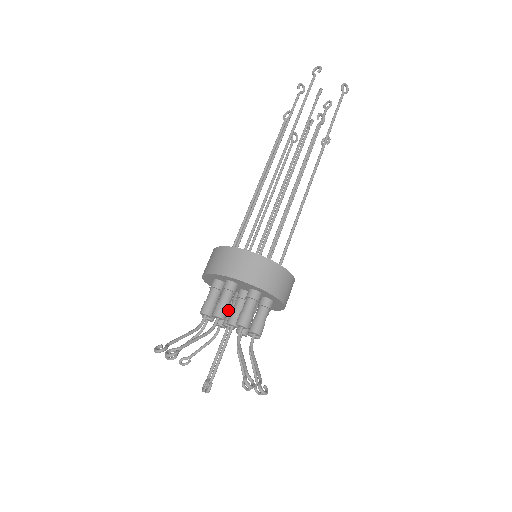
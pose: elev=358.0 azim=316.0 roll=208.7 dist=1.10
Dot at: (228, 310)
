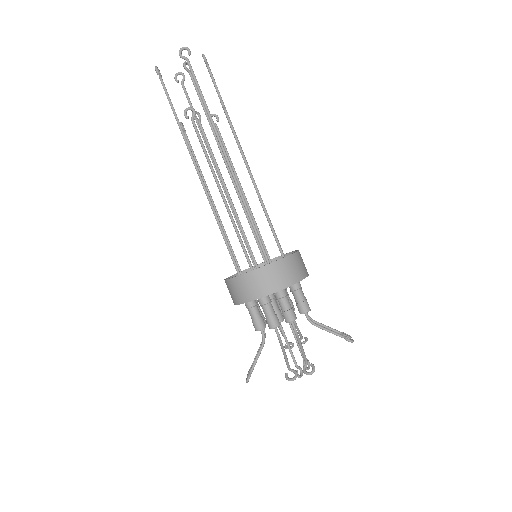
Dot at: occluded
